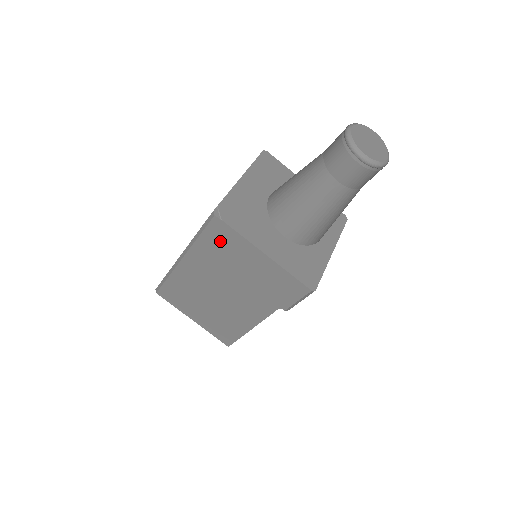
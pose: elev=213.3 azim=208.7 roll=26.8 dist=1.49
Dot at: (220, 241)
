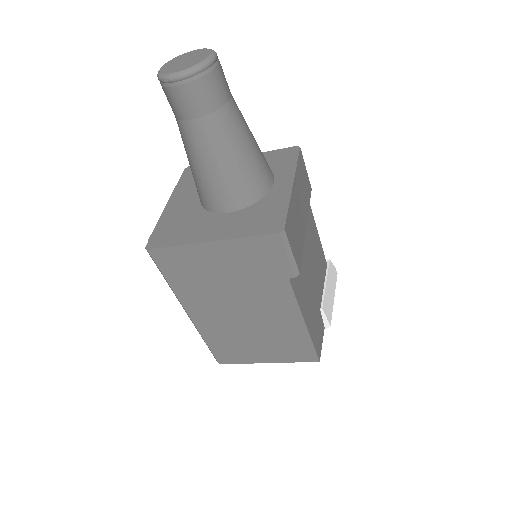
Dot at: (179, 268)
